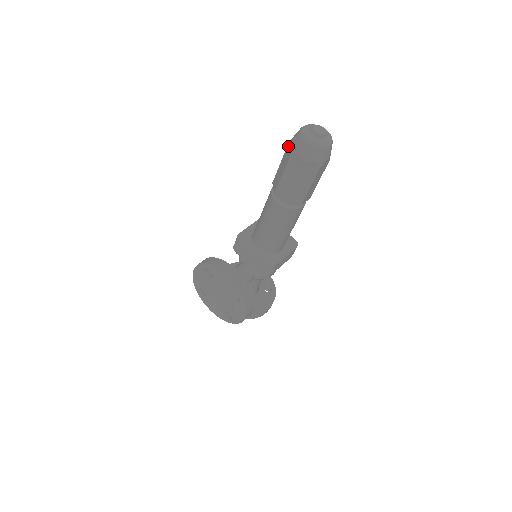
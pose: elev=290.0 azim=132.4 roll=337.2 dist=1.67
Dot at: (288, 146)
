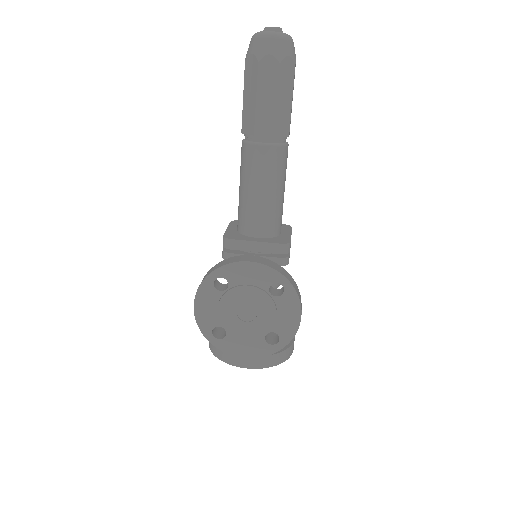
Dot at: (246, 65)
